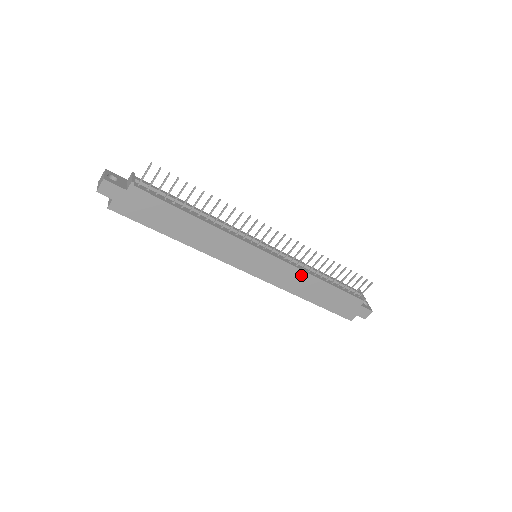
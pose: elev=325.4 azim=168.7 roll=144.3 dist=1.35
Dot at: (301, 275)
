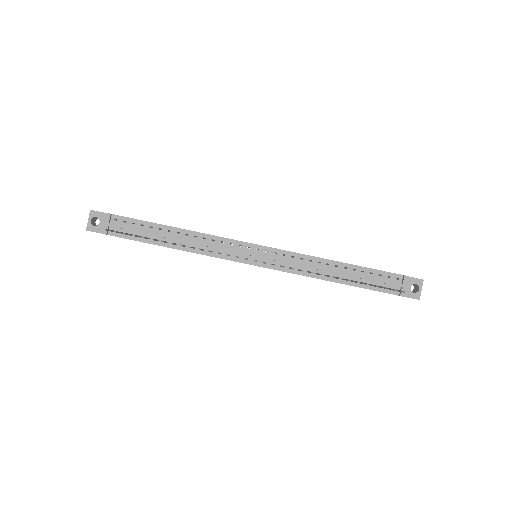
Dot at: (307, 276)
